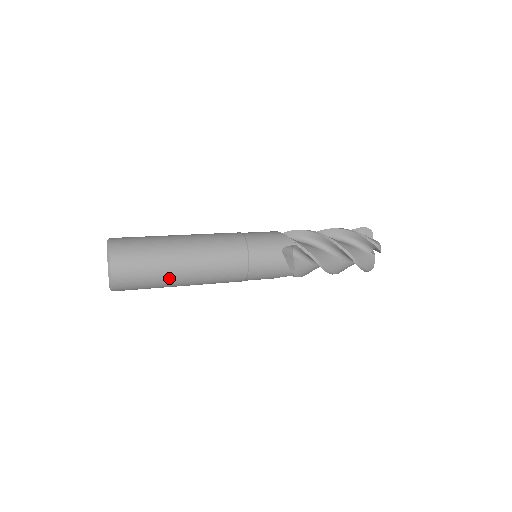
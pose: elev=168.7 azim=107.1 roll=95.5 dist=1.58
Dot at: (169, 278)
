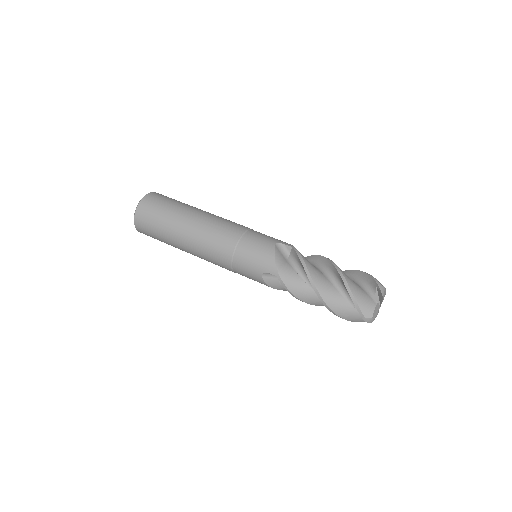
Dot at: (176, 247)
